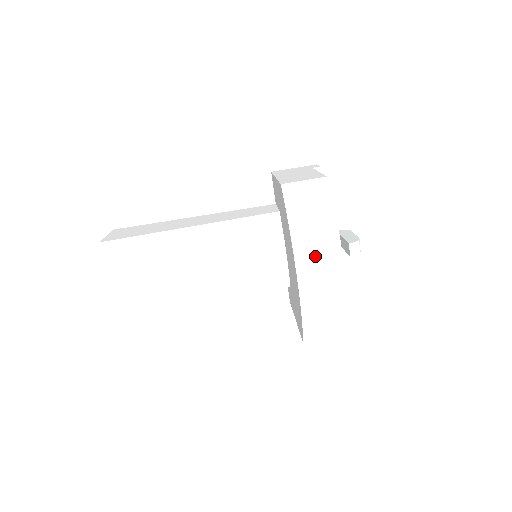
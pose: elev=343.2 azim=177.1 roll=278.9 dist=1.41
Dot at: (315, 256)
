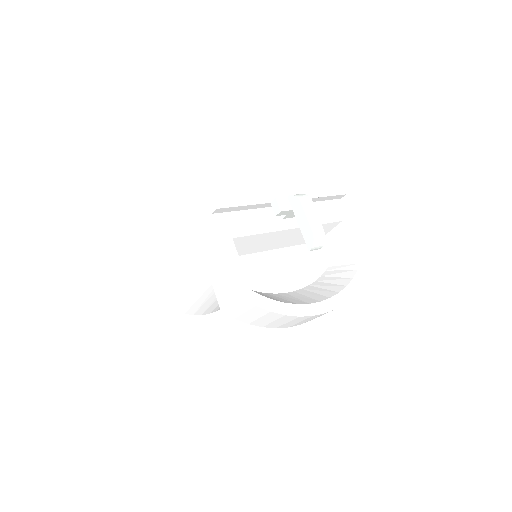
Dot at: (296, 323)
